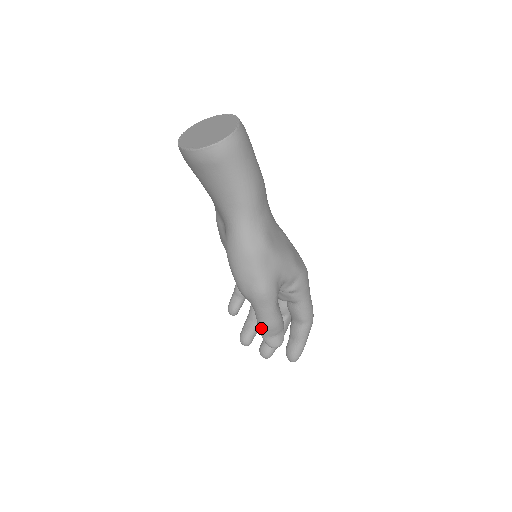
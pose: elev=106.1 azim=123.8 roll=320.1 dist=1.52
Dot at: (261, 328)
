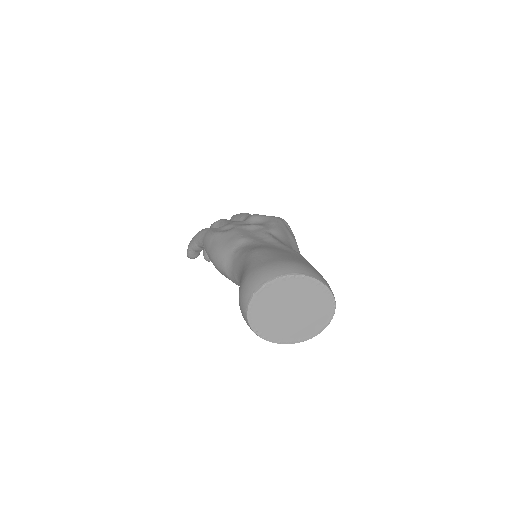
Dot at: occluded
